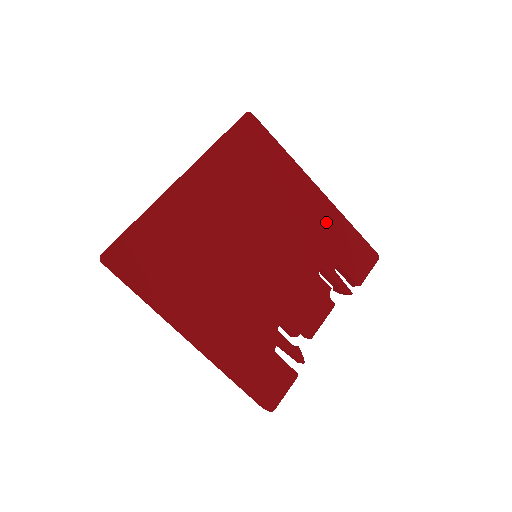
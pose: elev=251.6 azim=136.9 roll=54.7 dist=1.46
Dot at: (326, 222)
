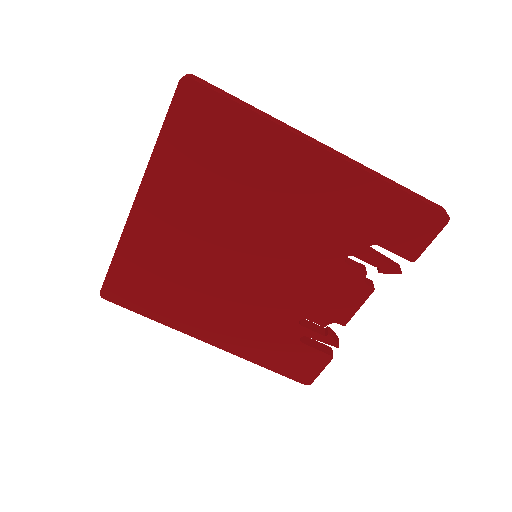
Dot at: (347, 195)
